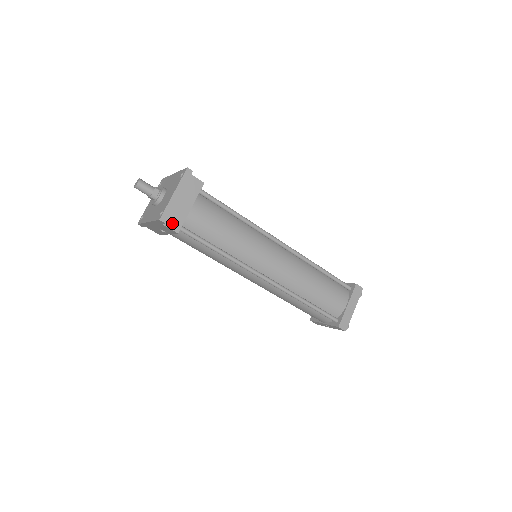
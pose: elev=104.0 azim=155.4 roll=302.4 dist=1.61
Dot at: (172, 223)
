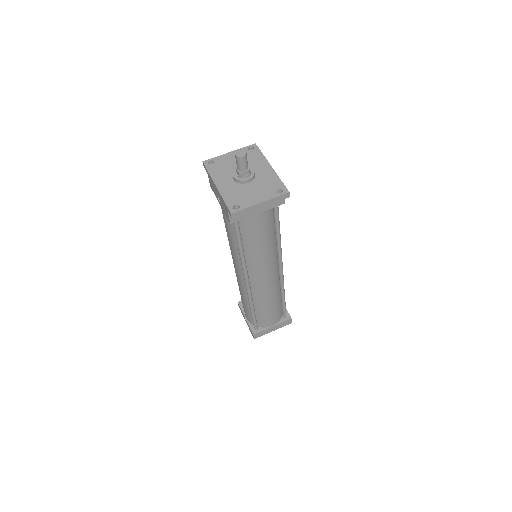
Dot at: occluded
